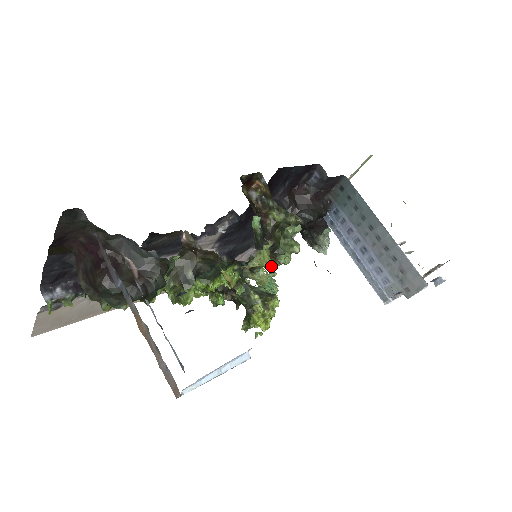
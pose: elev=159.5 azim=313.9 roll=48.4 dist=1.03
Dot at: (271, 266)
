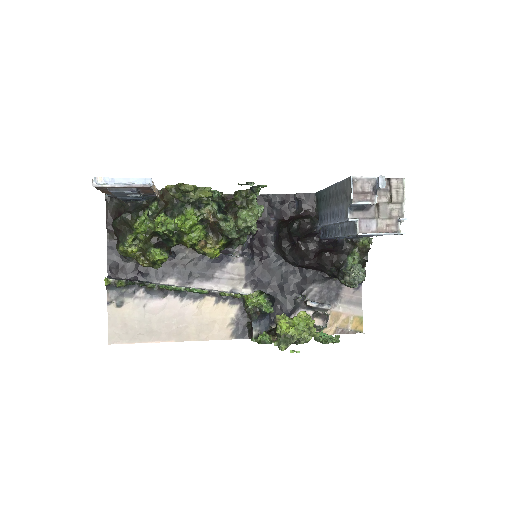
Dot at: (237, 225)
